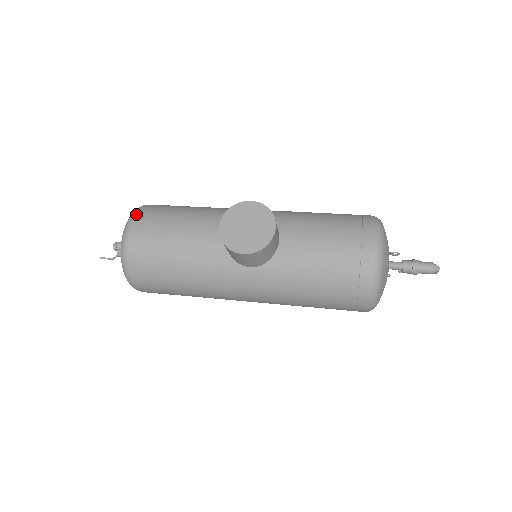
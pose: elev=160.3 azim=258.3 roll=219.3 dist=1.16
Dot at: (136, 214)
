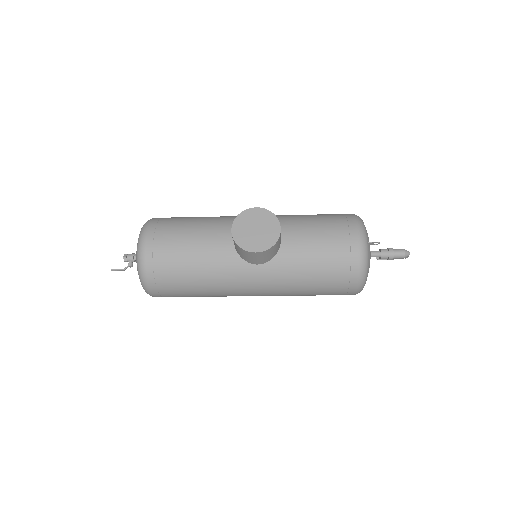
Dot at: (148, 227)
